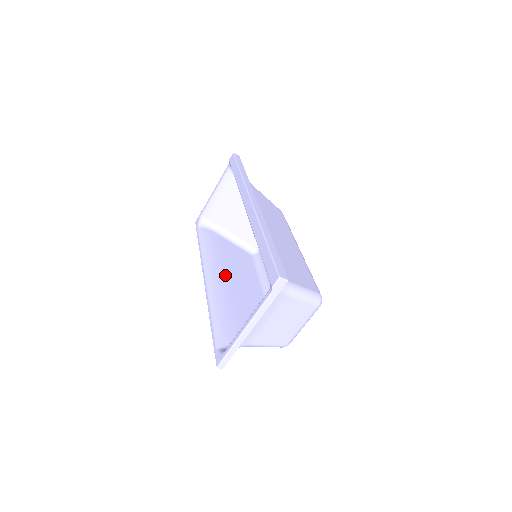
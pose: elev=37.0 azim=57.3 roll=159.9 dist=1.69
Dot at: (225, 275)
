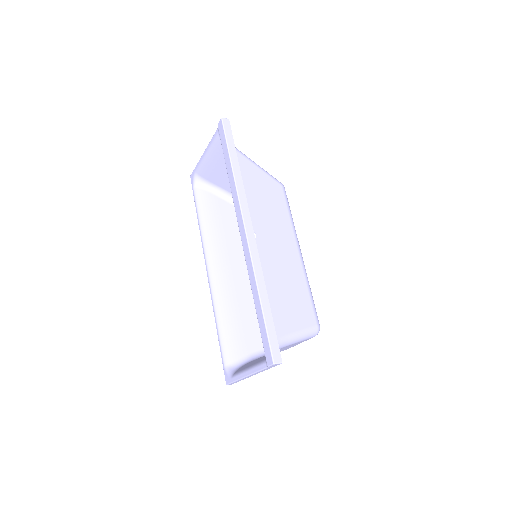
Dot at: (227, 263)
